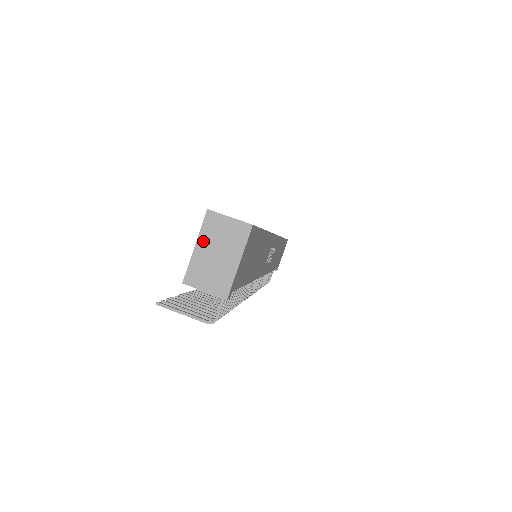
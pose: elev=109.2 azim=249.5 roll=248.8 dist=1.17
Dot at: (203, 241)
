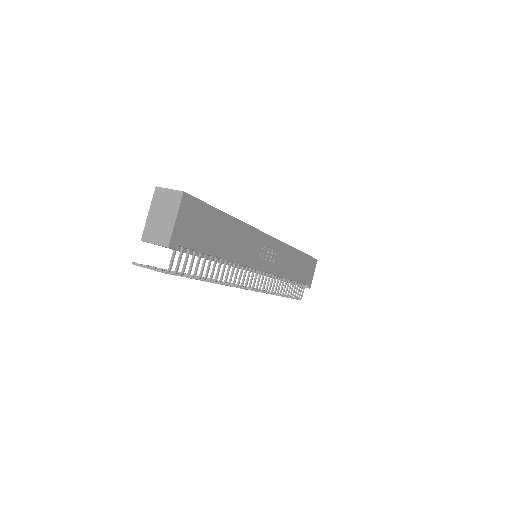
Dot at: (153, 209)
